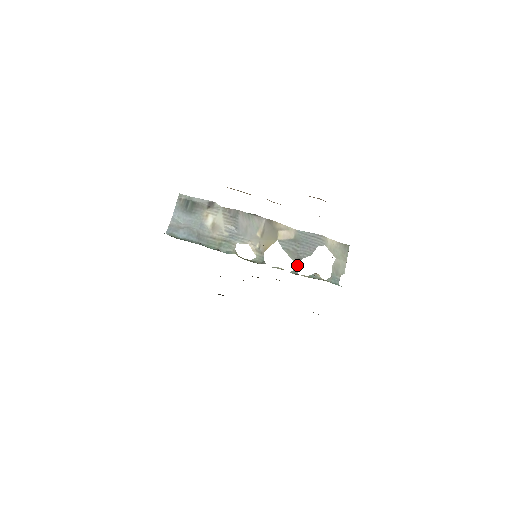
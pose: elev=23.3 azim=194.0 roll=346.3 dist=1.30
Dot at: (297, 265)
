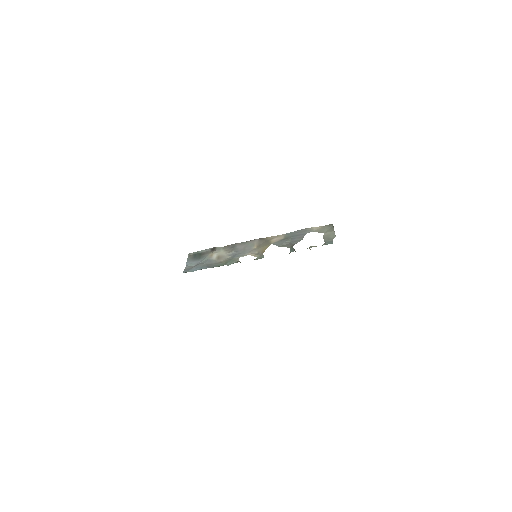
Dot at: (292, 248)
